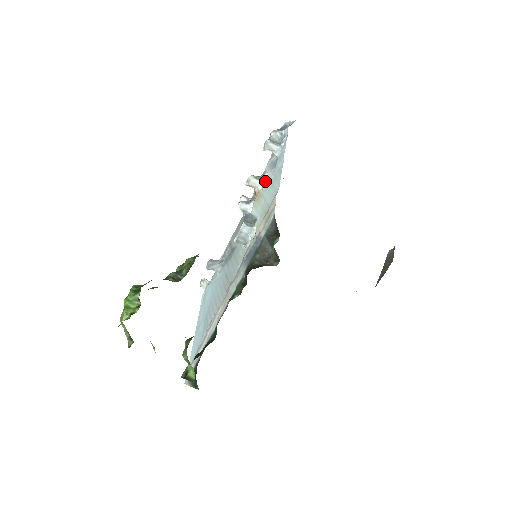
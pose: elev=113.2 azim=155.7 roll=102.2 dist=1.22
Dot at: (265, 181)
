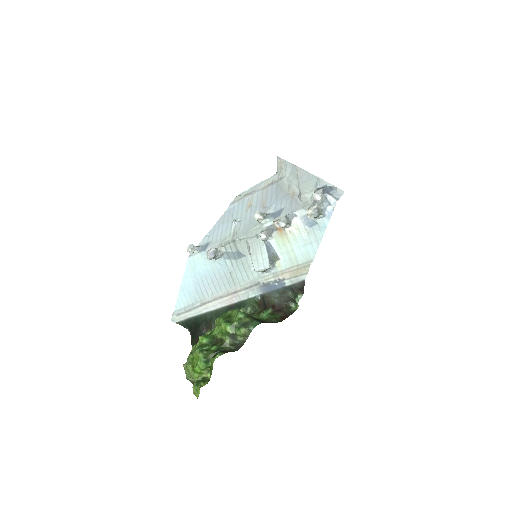
Dot at: (294, 228)
